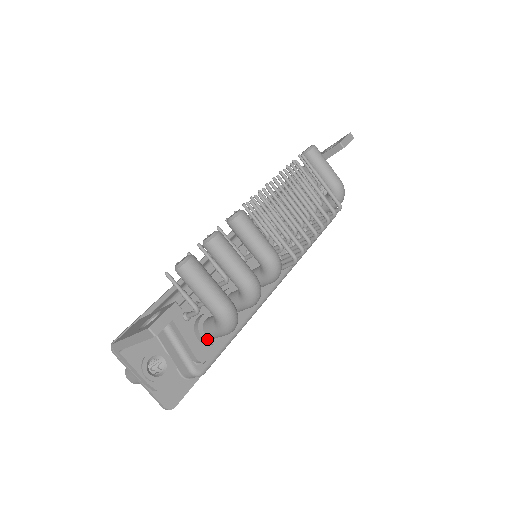
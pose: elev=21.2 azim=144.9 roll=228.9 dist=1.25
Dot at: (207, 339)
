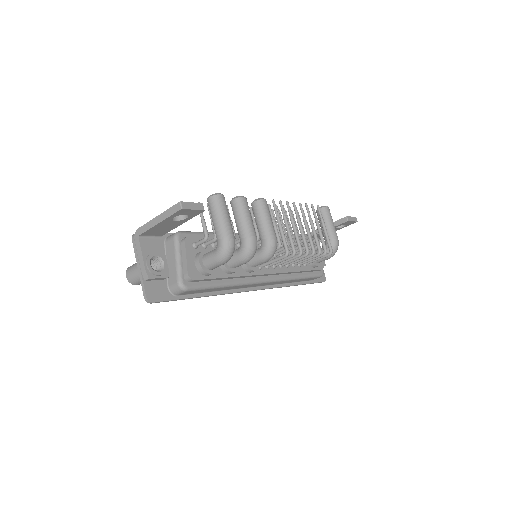
Dot at: (202, 265)
